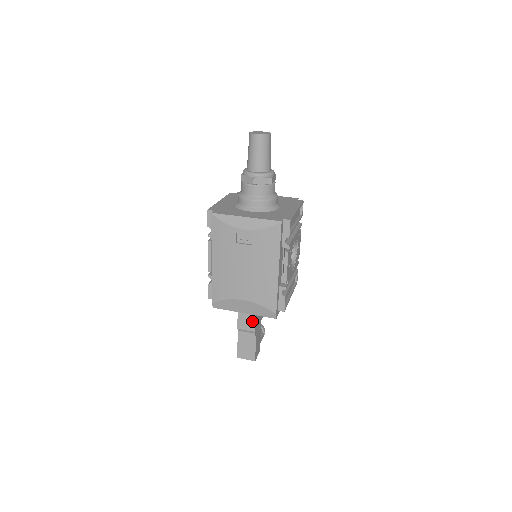
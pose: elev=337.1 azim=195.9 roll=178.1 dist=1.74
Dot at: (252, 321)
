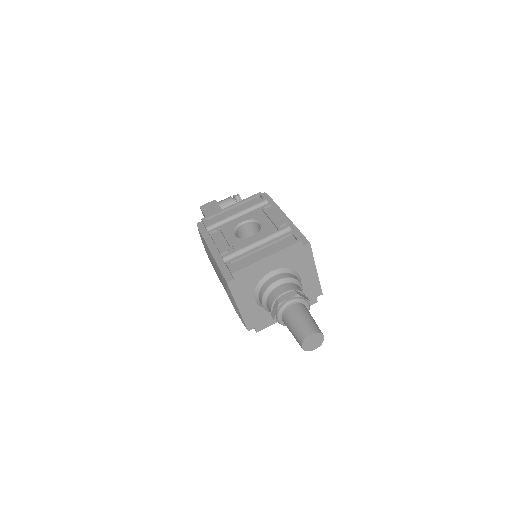
Dot at: occluded
